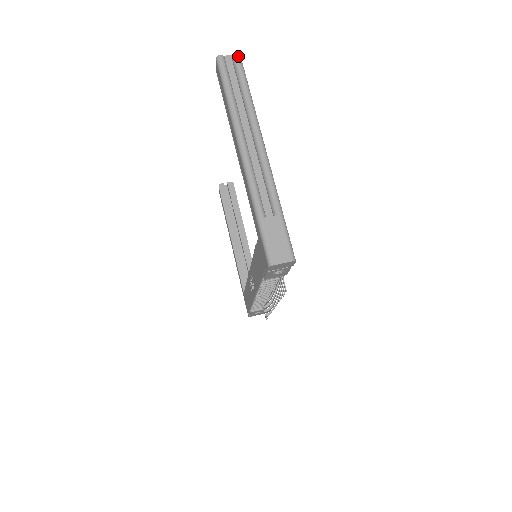
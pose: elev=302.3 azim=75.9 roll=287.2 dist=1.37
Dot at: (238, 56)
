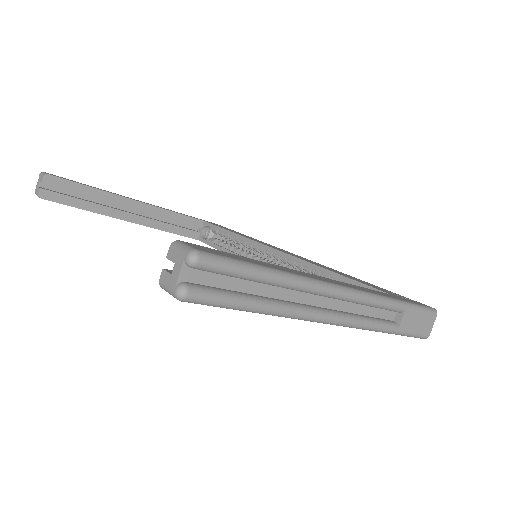
Dot at: (204, 260)
